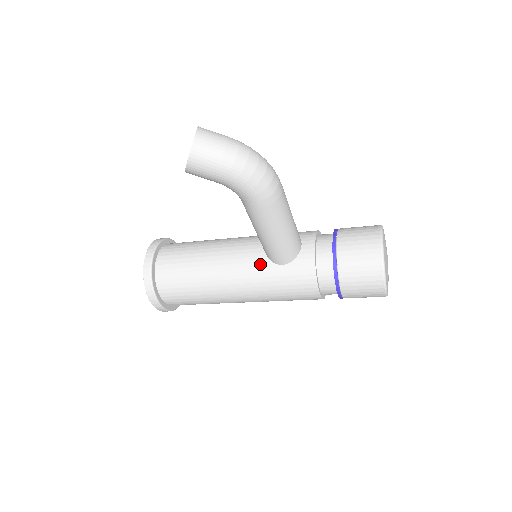
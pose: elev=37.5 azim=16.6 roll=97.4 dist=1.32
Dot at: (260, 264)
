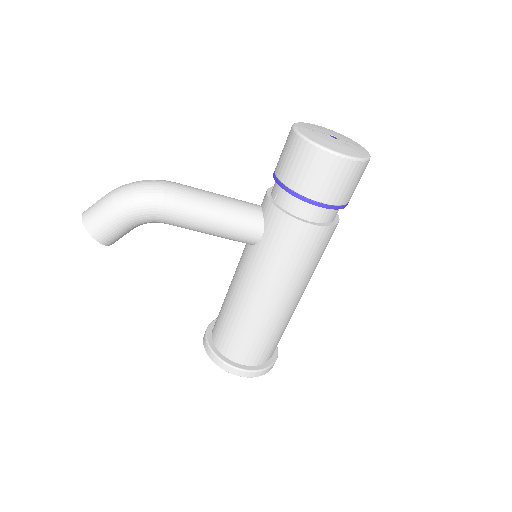
Dot at: (252, 256)
